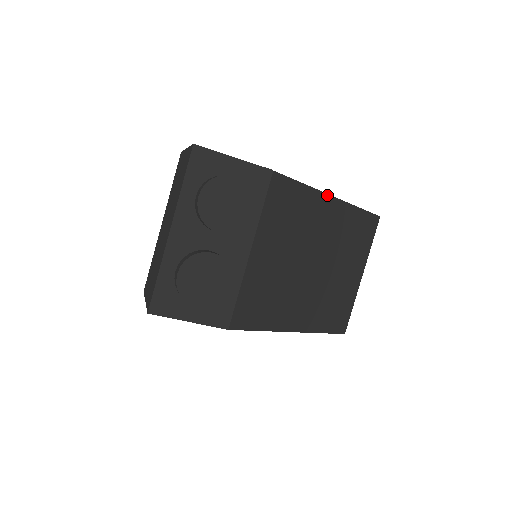
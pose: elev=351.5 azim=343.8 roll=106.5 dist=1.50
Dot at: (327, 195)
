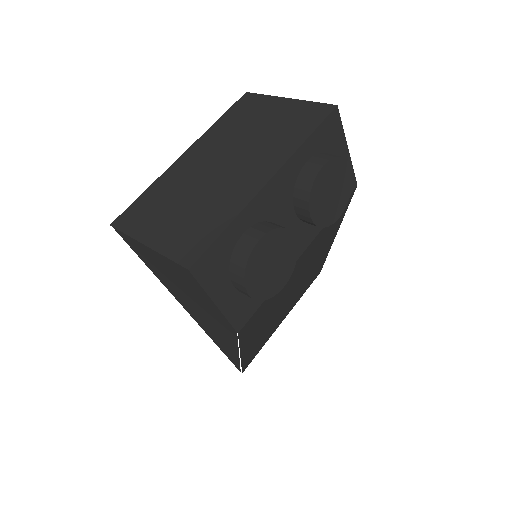
Dot at: (336, 233)
